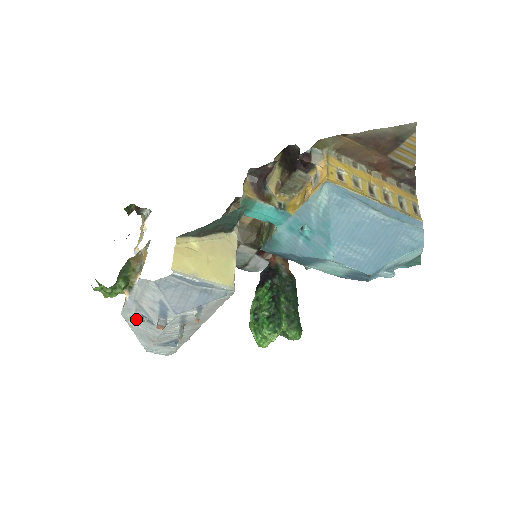
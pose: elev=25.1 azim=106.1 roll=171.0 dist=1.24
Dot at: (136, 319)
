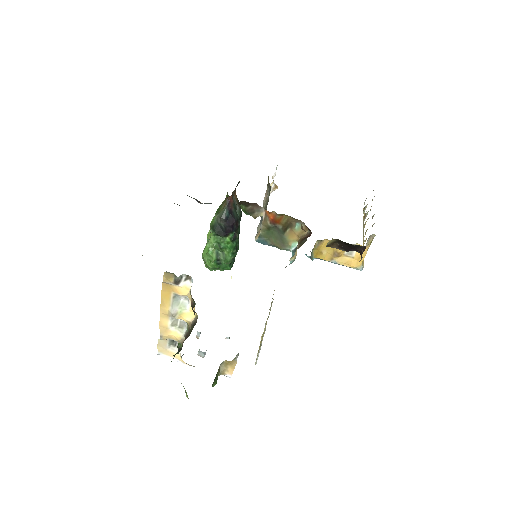
Dot at: occluded
